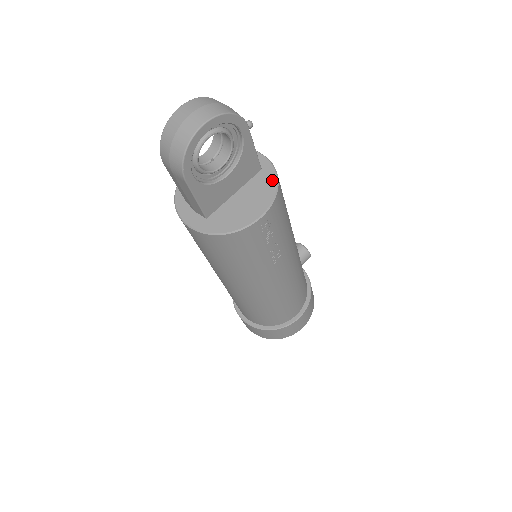
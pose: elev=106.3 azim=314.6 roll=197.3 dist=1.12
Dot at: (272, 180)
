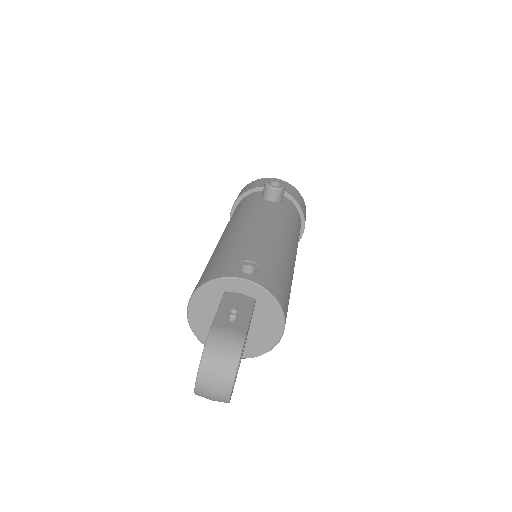
Dot at: (270, 301)
